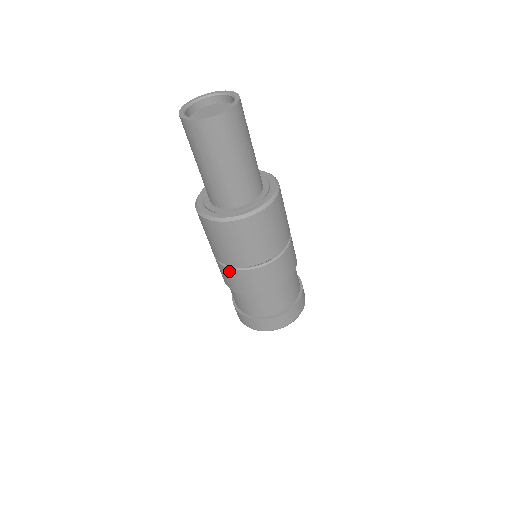
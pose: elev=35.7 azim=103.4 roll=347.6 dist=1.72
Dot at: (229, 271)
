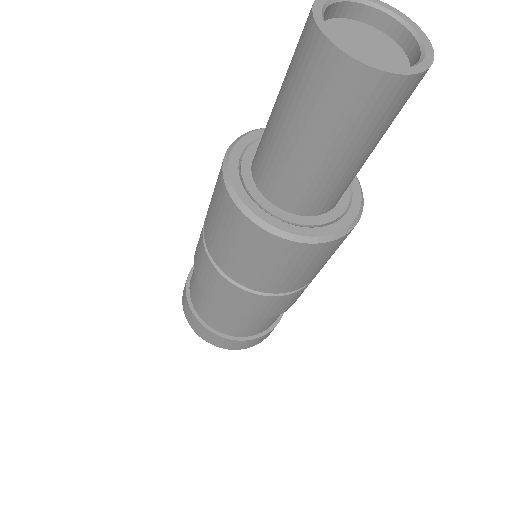
Dot at: (224, 282)
